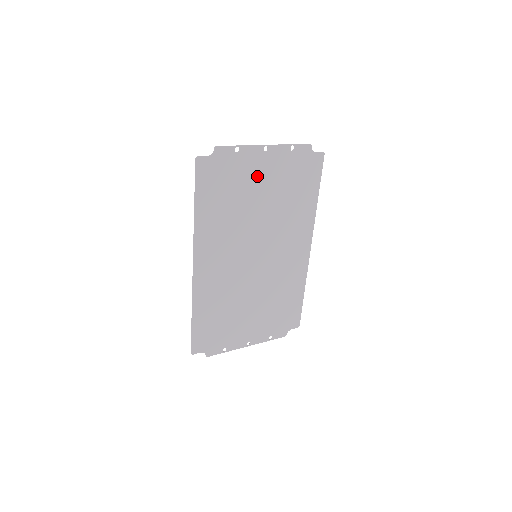
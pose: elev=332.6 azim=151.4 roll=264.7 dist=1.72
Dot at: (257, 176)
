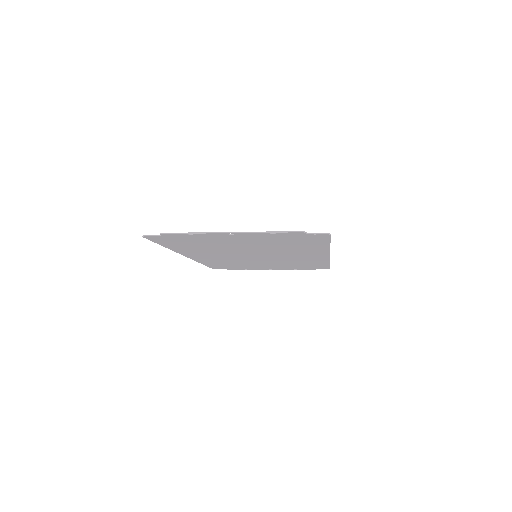
Dot at: (230, 240)
